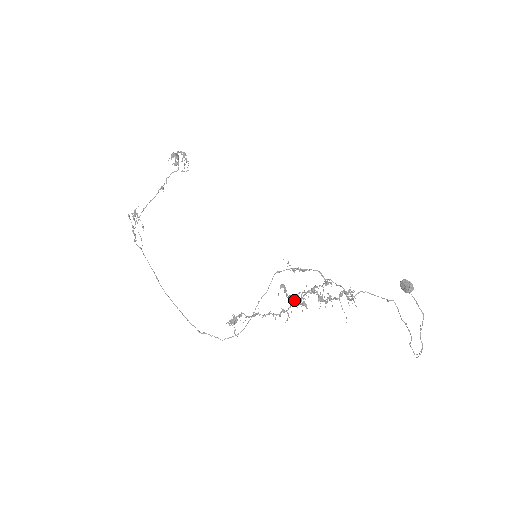
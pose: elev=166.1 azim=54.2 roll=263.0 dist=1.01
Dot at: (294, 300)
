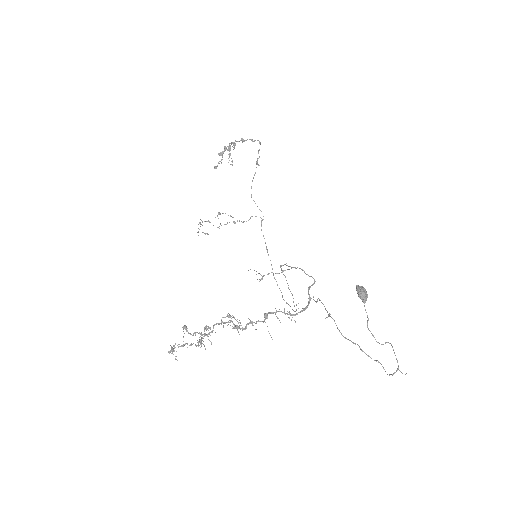
Dot at: (201, 335)
